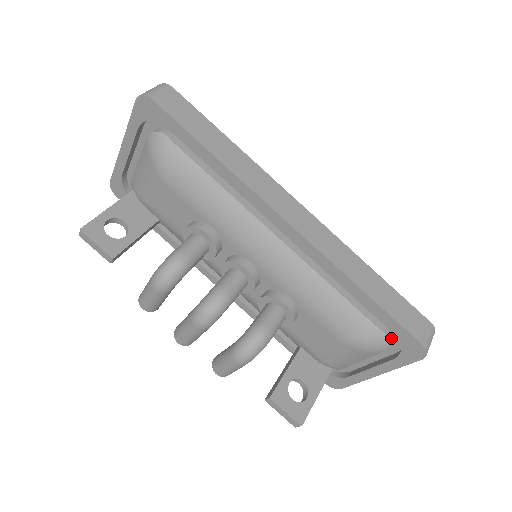
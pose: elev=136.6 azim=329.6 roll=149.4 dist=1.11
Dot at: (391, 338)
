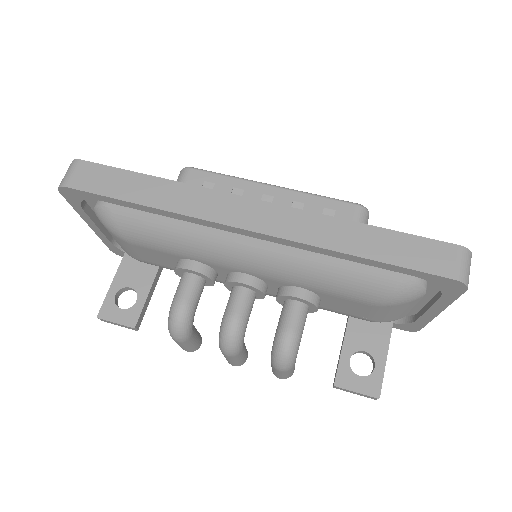
Dot at: occluded
